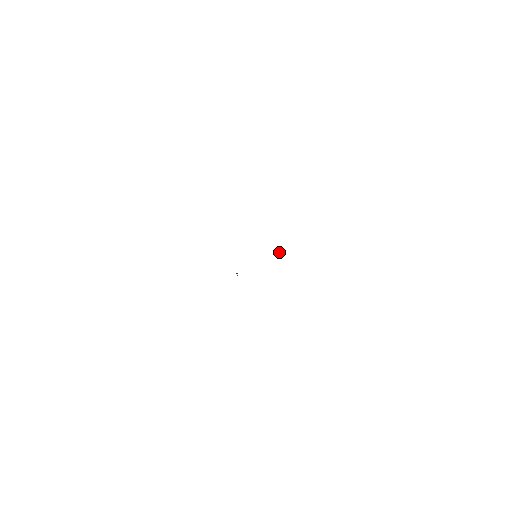
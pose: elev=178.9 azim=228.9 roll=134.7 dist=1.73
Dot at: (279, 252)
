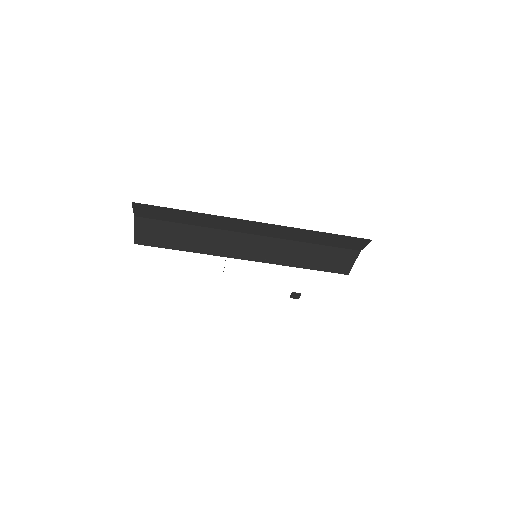
Dot at: (296, 293)
